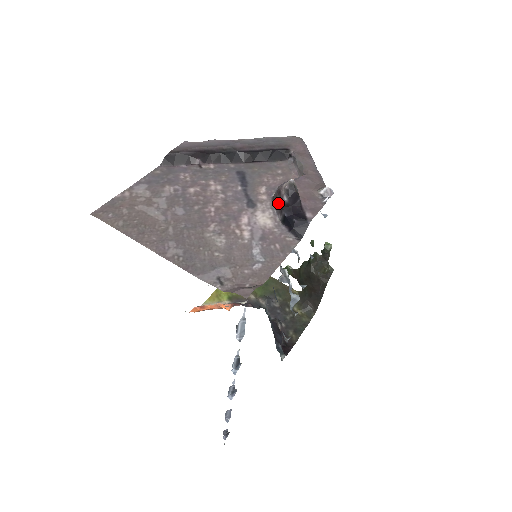
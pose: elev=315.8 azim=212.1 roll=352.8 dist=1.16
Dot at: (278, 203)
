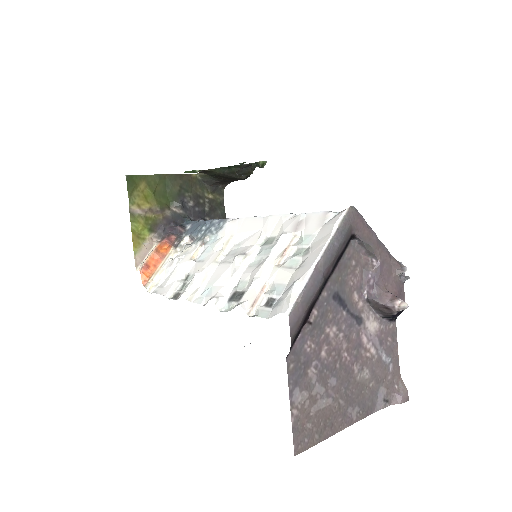
Dot at: (383, 312)
